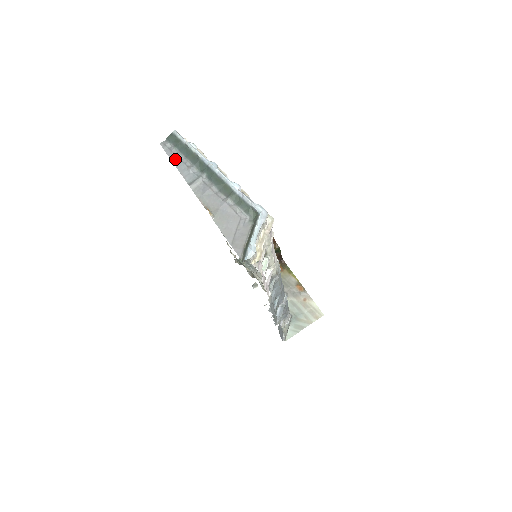
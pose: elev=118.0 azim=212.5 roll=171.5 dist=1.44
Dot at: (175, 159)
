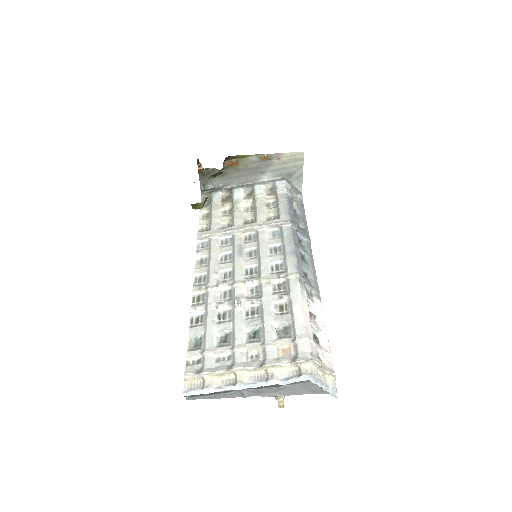
Dot at: (211, 398)
